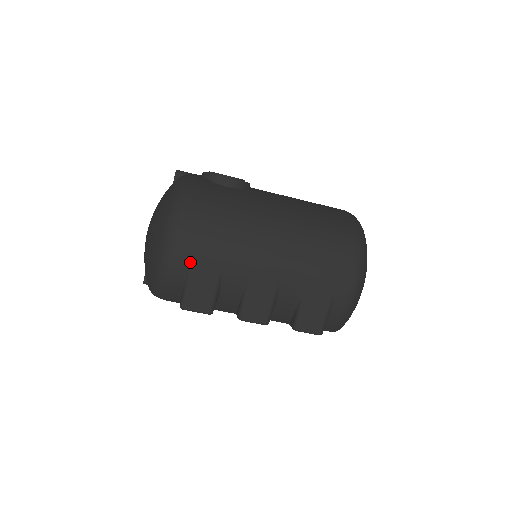
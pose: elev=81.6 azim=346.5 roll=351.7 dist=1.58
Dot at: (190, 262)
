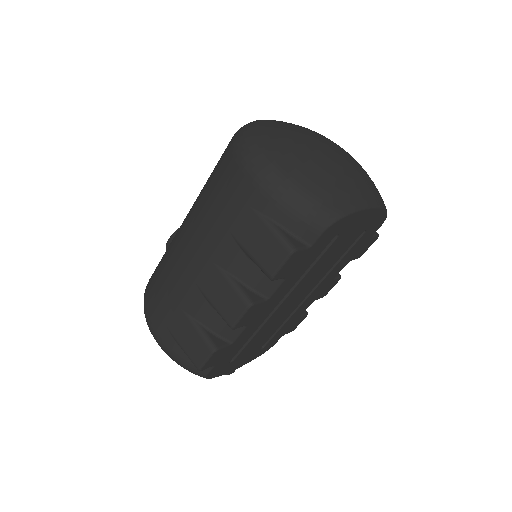
Dot at: (166, 330)
